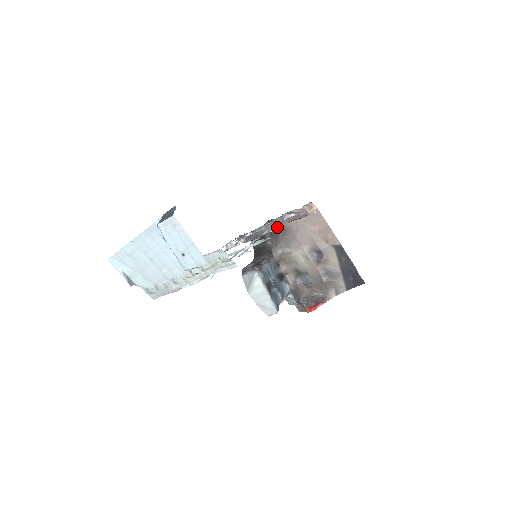
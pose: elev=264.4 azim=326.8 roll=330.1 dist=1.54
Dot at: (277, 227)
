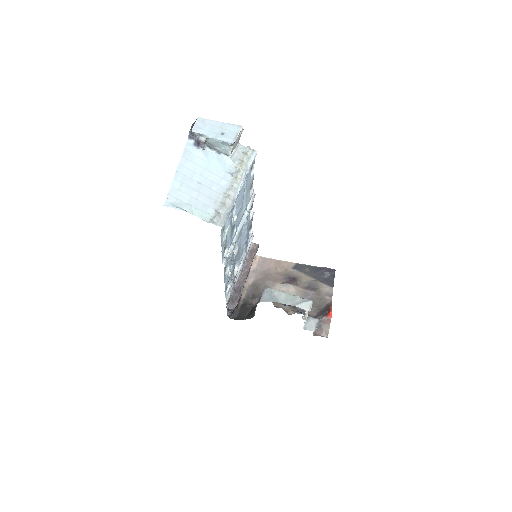
Dot at: (251, 213)
